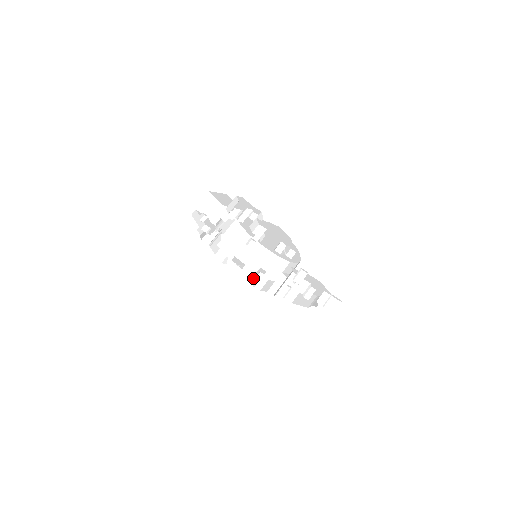
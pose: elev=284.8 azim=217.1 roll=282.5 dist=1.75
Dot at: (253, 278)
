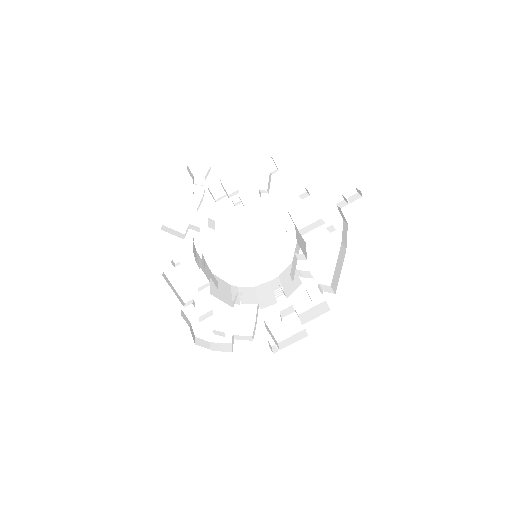
Dot at: (276, 293)
